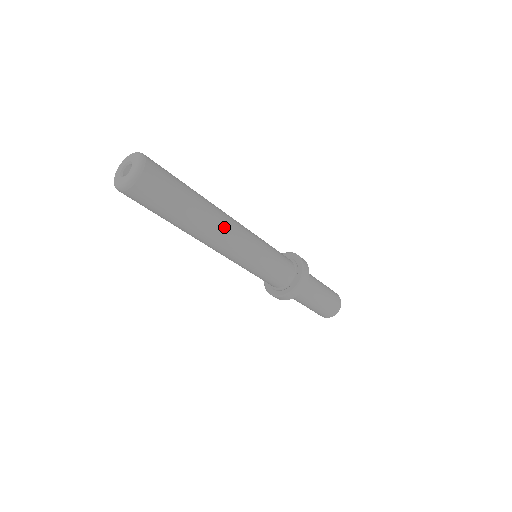
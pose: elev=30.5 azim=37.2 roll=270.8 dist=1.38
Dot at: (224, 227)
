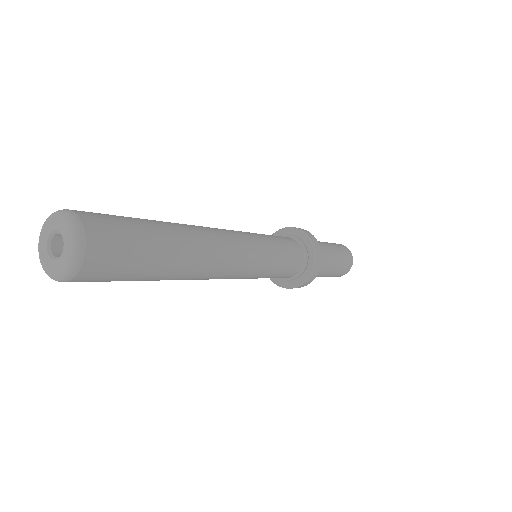
Dot at: (200, 279)
